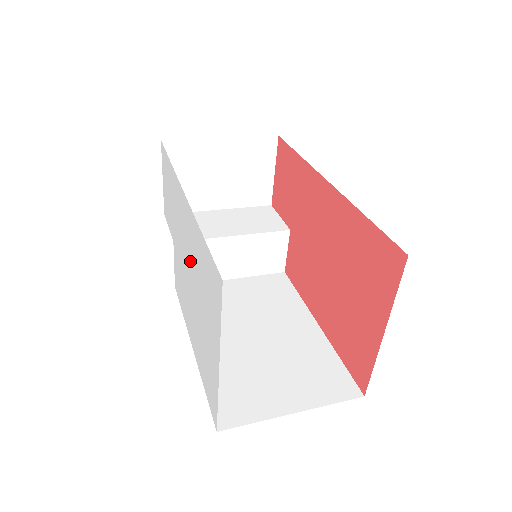
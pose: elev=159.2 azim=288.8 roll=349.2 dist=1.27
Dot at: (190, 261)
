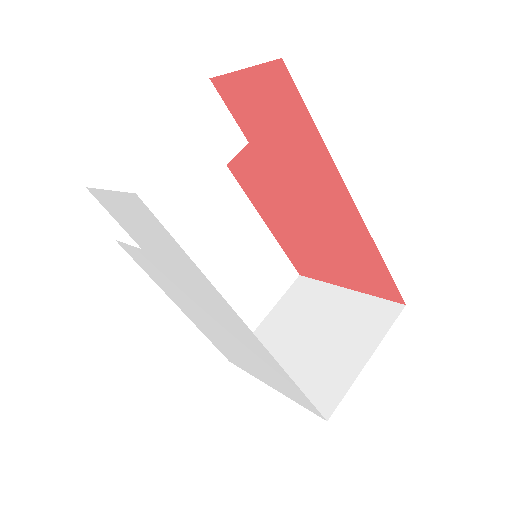
Dot at: (231, 334)
